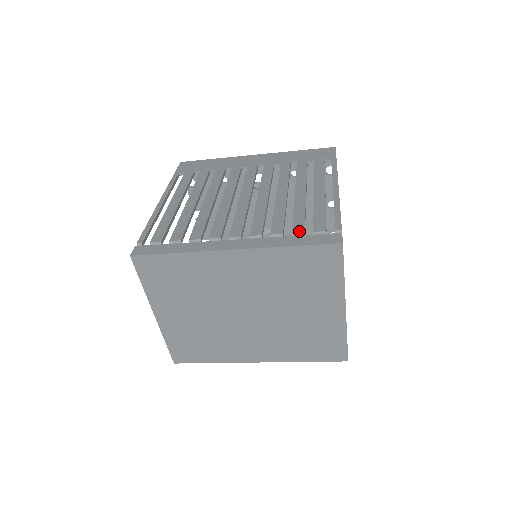
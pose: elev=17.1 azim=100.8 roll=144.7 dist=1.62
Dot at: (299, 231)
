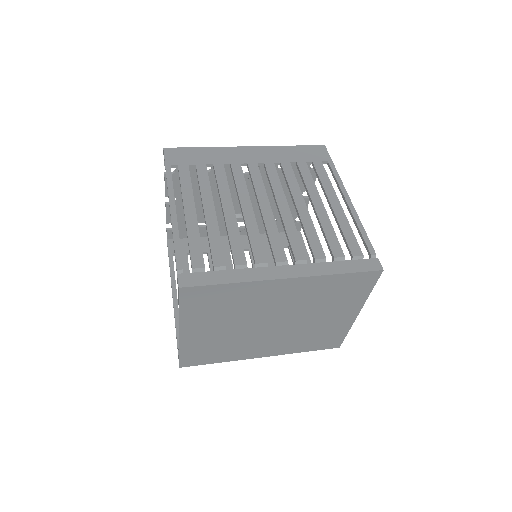
Dot at: (340, 255)
